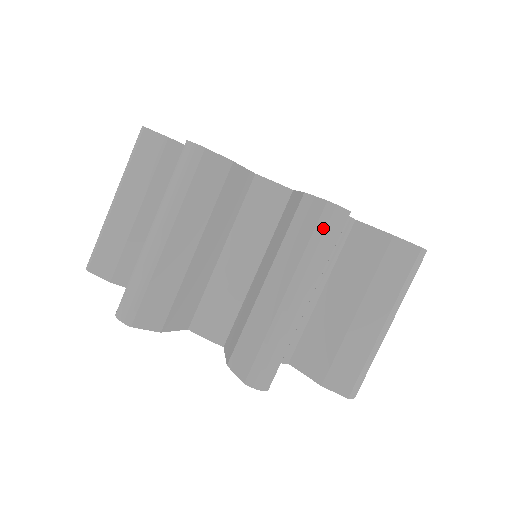
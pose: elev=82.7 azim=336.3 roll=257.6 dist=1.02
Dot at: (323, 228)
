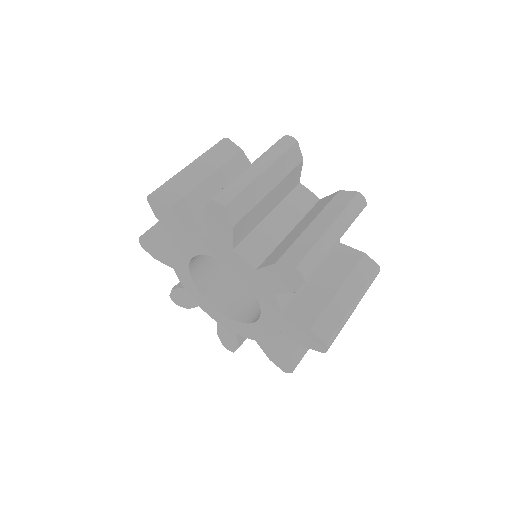
Dot at: (279, 143)
